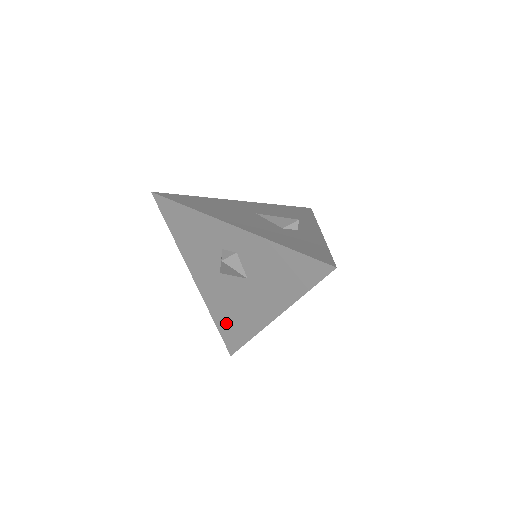
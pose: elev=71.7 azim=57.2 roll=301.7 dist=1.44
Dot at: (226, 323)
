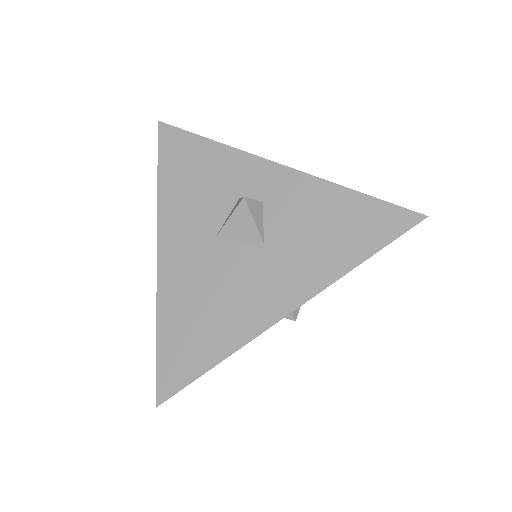
Dot at: (181, 333)
